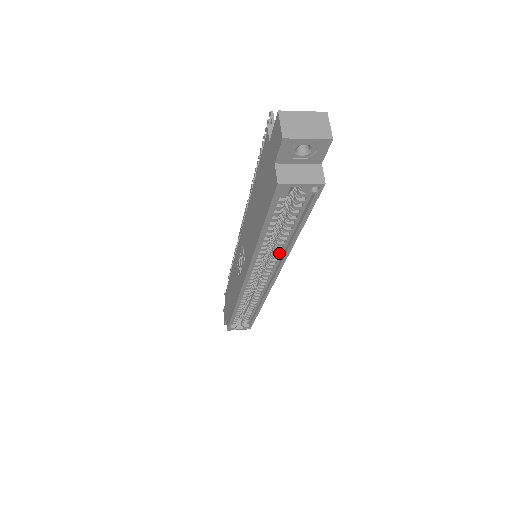
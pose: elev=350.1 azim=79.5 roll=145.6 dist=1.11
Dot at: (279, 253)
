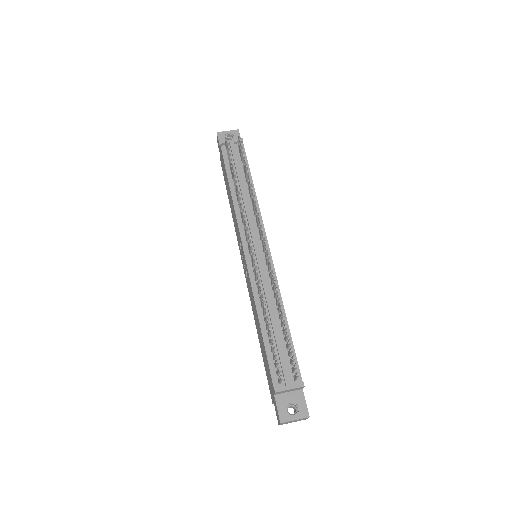
Dot at: occluded
